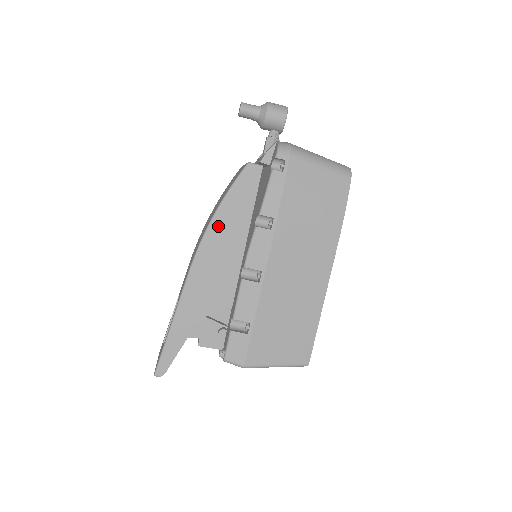
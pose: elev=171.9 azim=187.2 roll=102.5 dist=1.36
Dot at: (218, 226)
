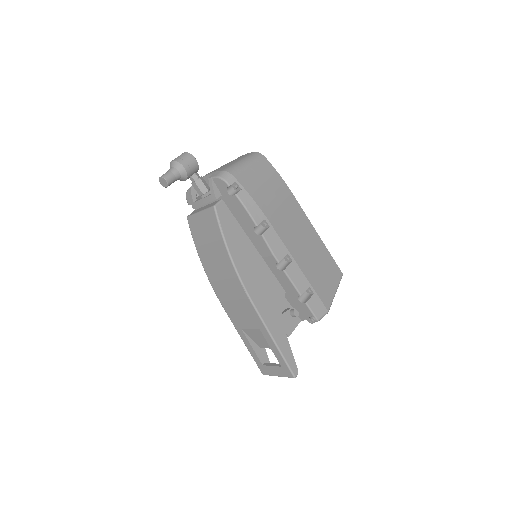
Dot at: (238, 260)
